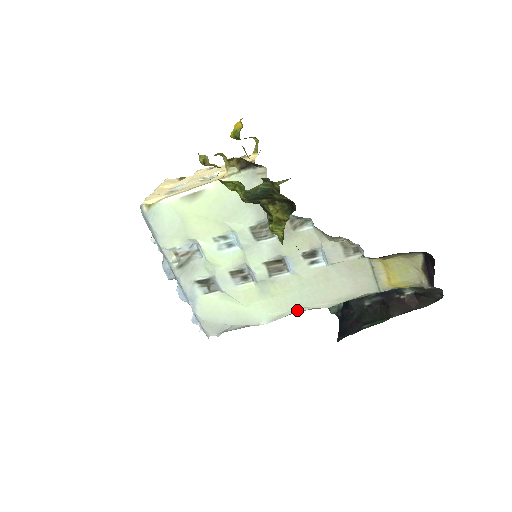
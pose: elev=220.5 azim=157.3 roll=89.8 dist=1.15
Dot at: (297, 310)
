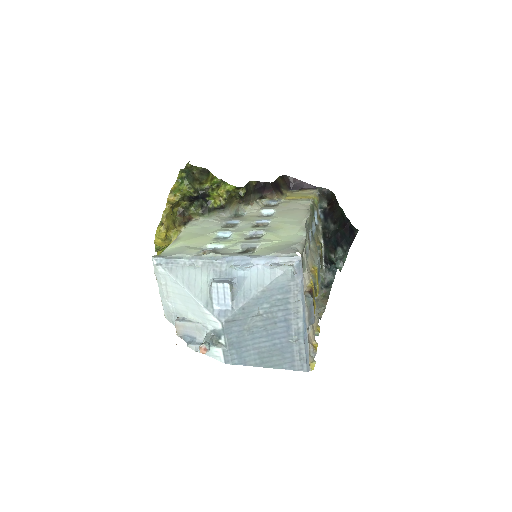
Dot at: (303, 224)
